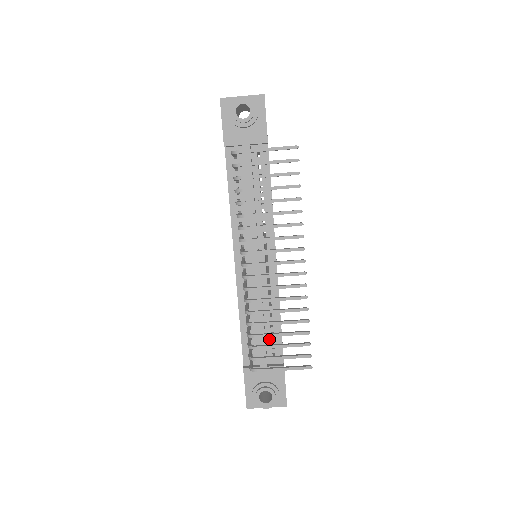
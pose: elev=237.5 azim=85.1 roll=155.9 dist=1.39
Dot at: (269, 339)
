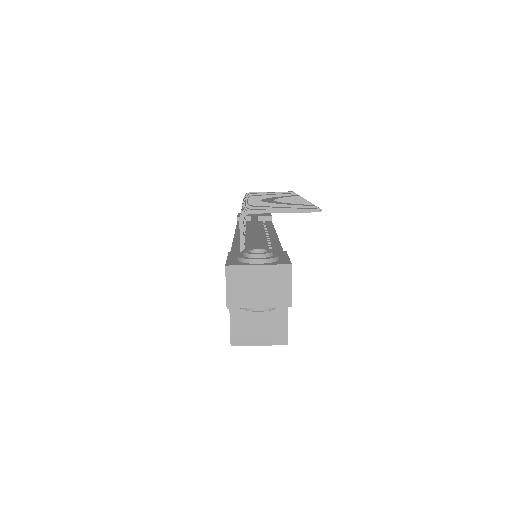
Dot at: occluded
